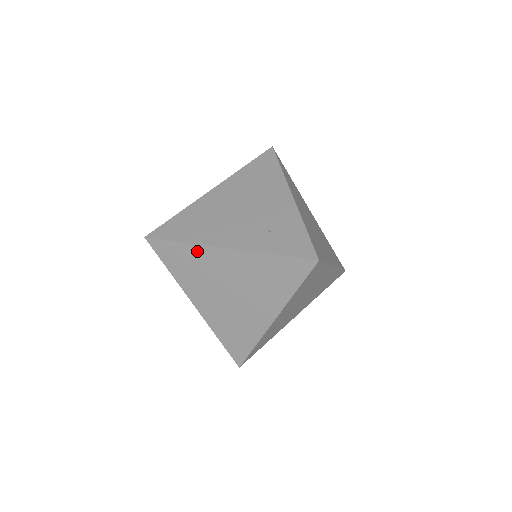
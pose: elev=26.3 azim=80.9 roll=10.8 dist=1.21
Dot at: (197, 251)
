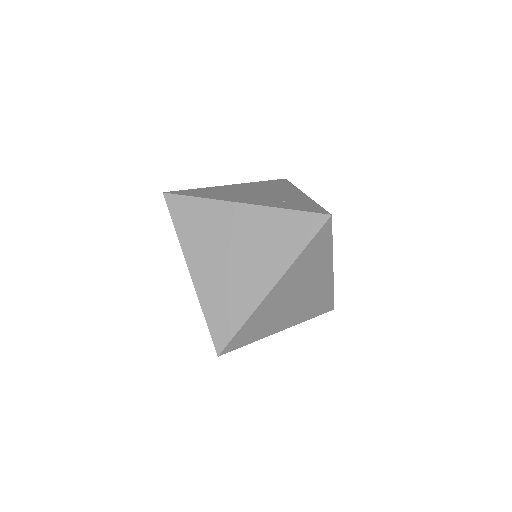
Dot at: (212, 207)
